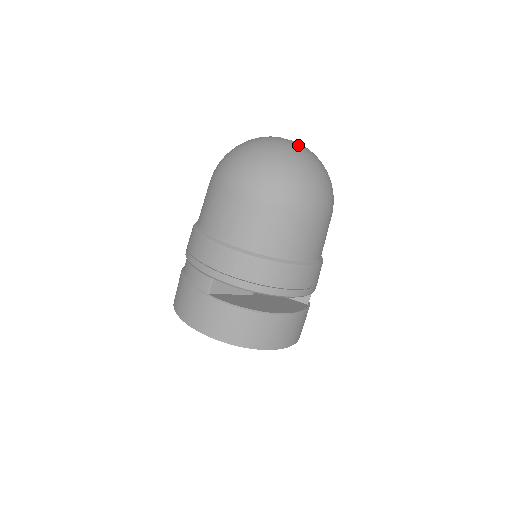
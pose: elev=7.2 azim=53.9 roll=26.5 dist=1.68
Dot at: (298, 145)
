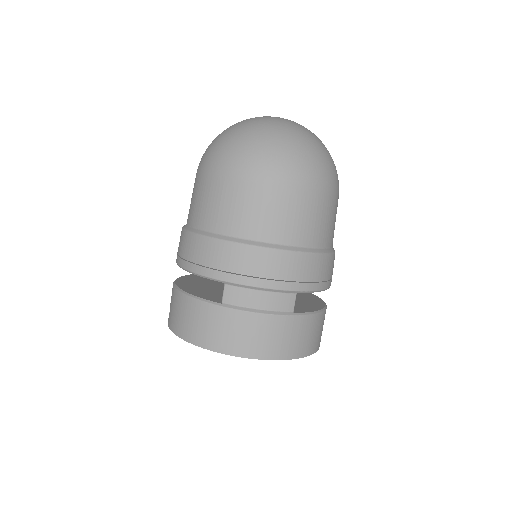
Dot at: occluded
